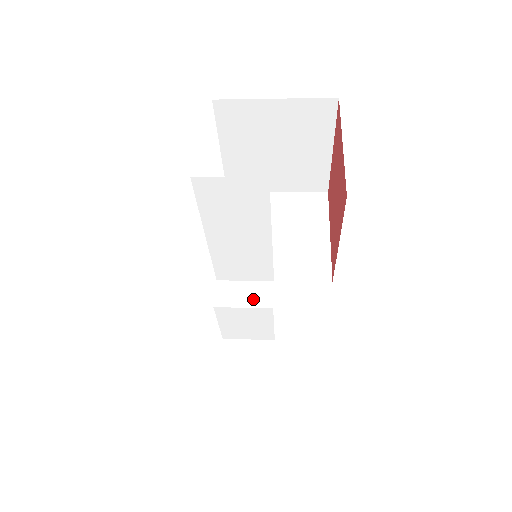
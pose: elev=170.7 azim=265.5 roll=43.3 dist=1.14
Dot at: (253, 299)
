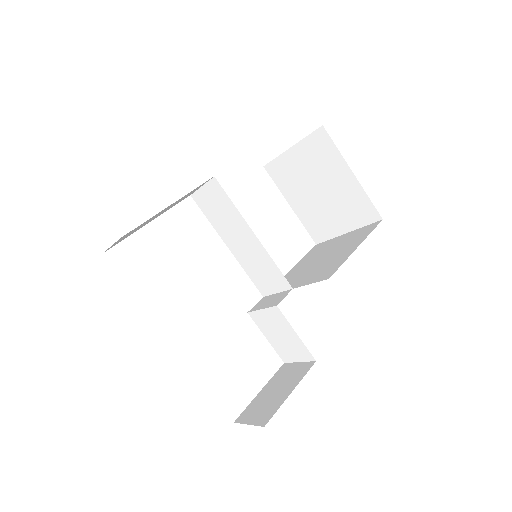
Dot at: (271, 303)
